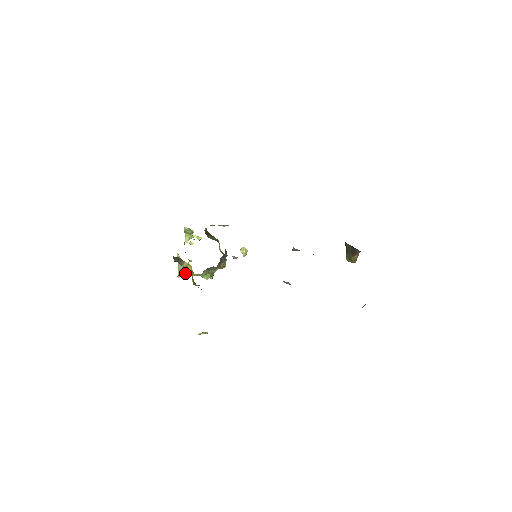
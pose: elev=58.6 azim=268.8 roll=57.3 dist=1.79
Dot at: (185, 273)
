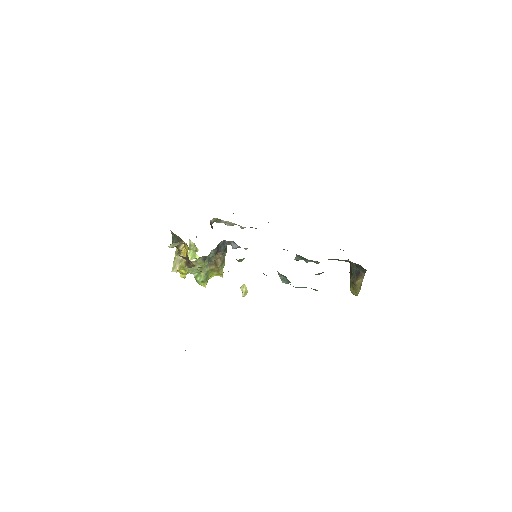
Dot at: (179, 268)
